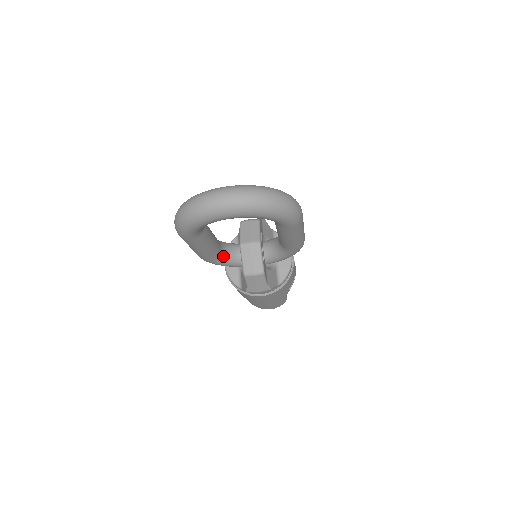
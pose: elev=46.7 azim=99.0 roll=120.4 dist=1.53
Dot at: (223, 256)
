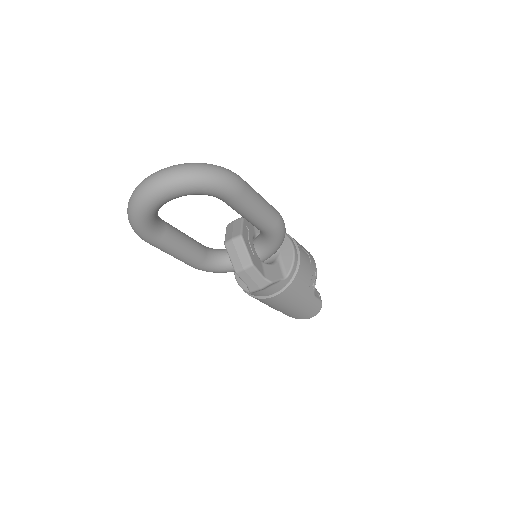
Dot at: (215, 261)
